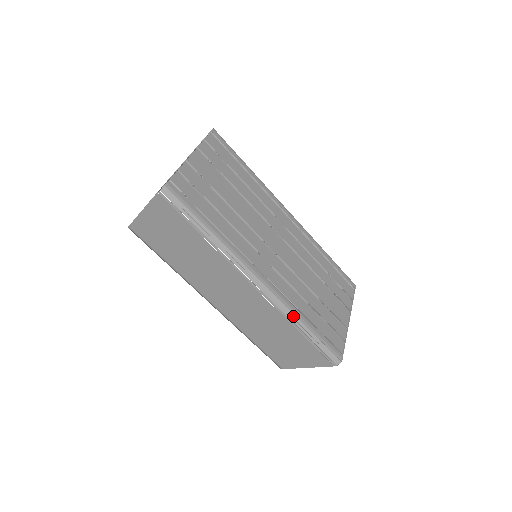
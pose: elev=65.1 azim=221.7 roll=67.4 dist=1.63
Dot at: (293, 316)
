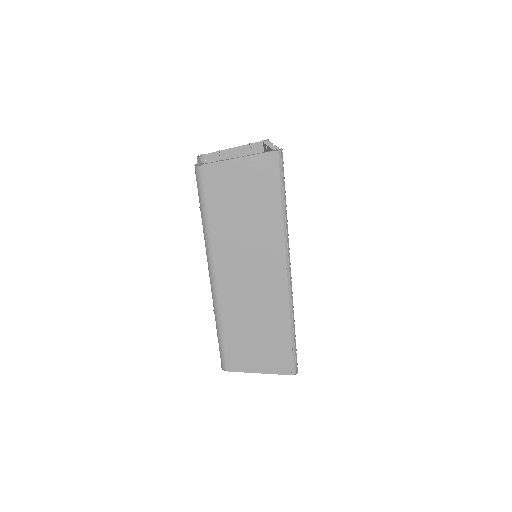
Dot at: (293, 313)
